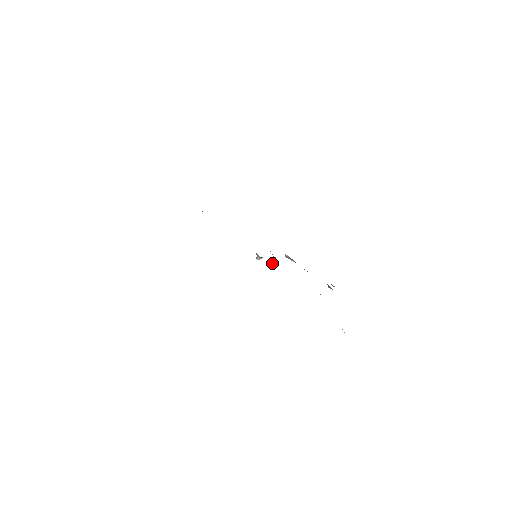
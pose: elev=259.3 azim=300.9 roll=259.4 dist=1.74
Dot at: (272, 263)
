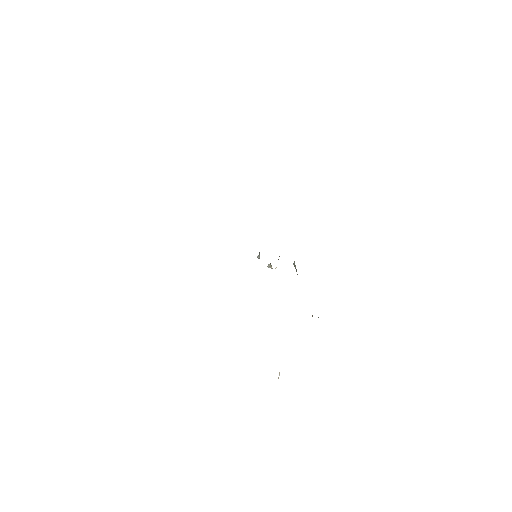
Dot at: (271, 268)
